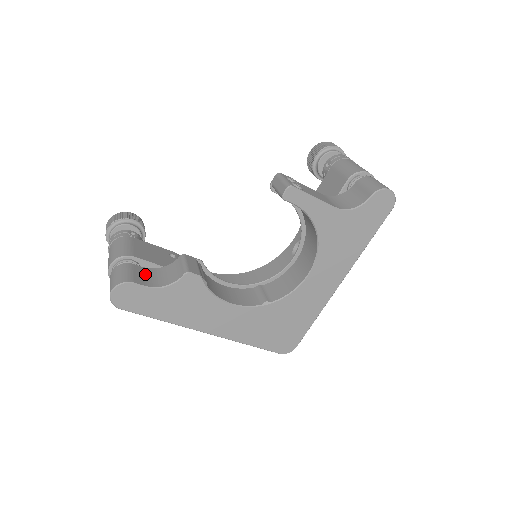
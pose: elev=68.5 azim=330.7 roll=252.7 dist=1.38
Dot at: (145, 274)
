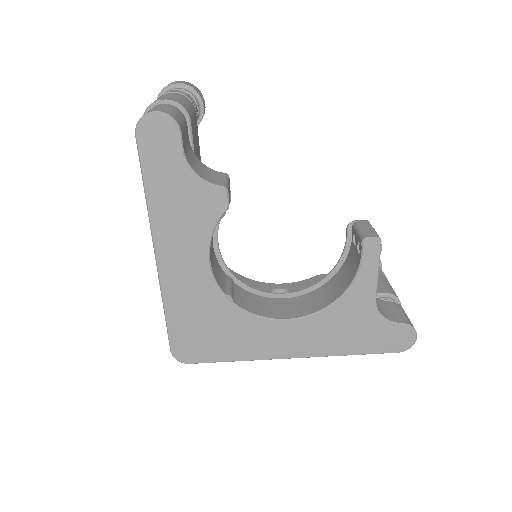
Dot at: (188, 144)
